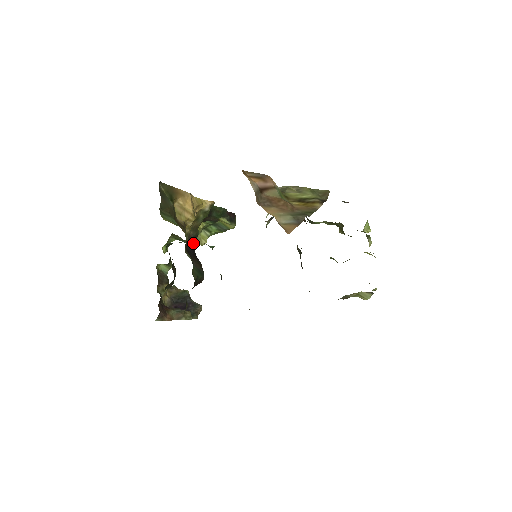
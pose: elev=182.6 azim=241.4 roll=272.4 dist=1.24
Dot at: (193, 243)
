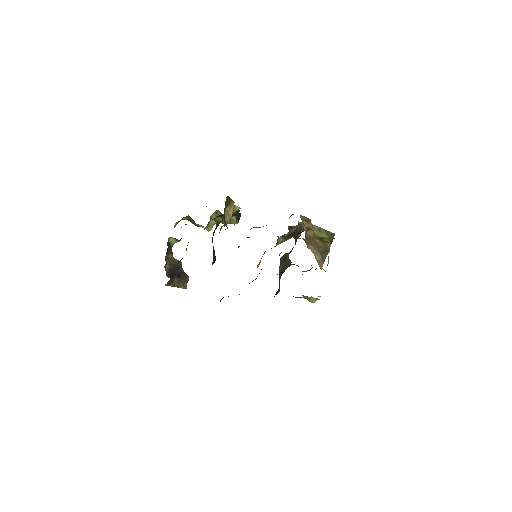
Dot at: occluded
